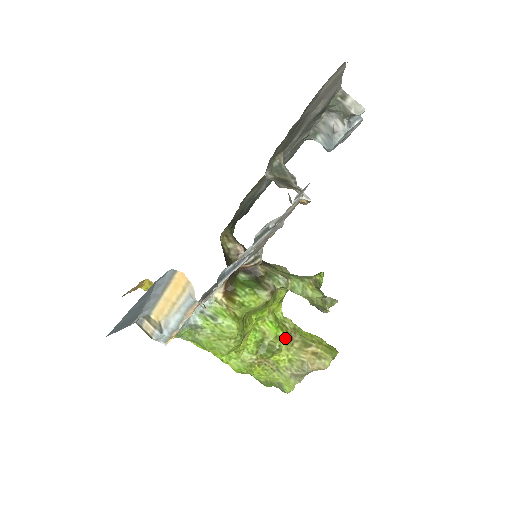
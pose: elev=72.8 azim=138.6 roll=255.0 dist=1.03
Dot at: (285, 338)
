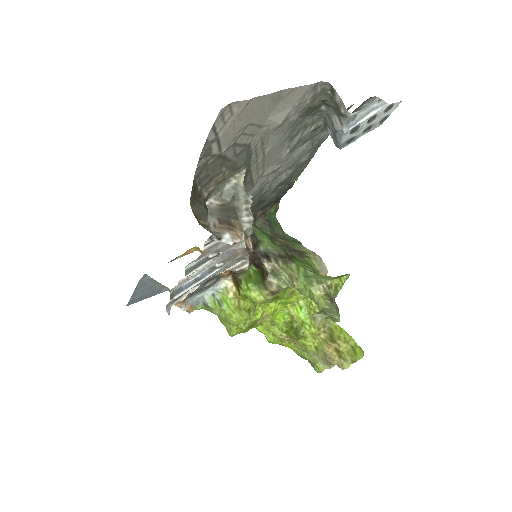
Dot at: (311, 327)
